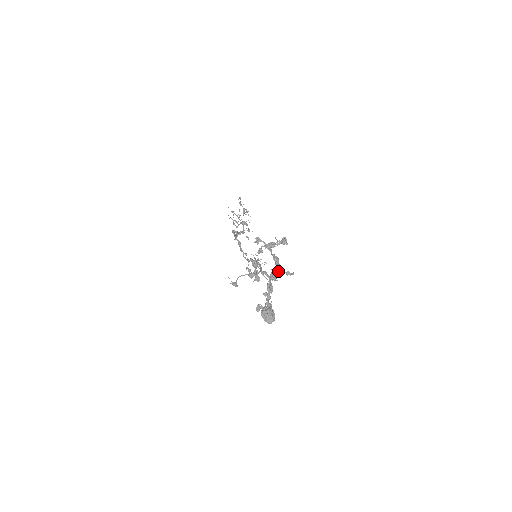
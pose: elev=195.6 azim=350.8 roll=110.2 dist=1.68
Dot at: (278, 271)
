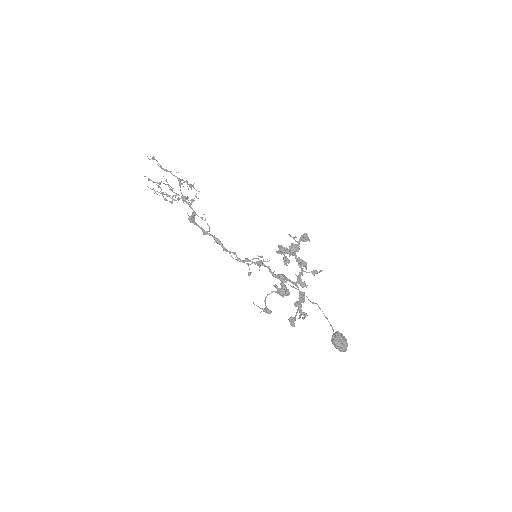
Dot at: (302, 273)
